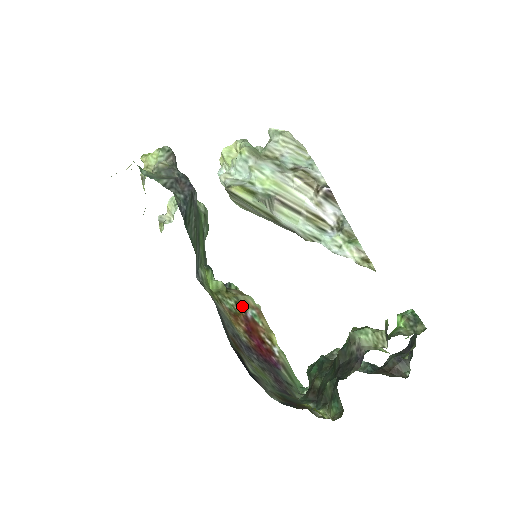
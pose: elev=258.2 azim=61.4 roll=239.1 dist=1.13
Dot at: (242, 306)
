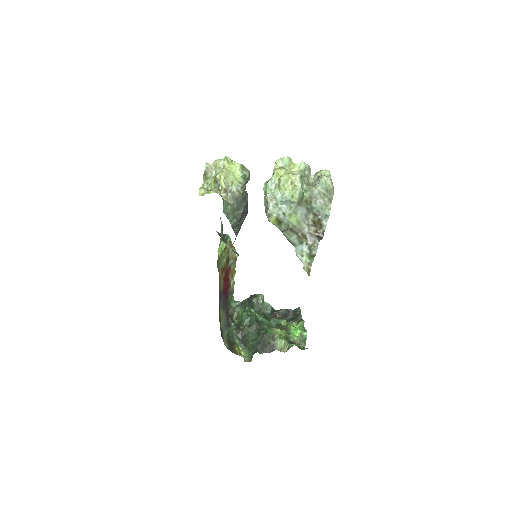
Dot at: (229, 259)
